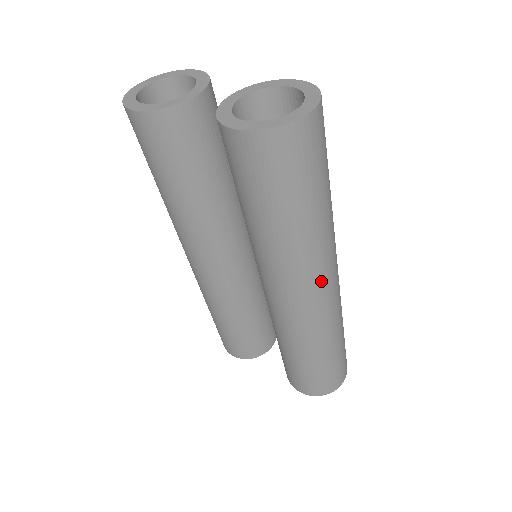
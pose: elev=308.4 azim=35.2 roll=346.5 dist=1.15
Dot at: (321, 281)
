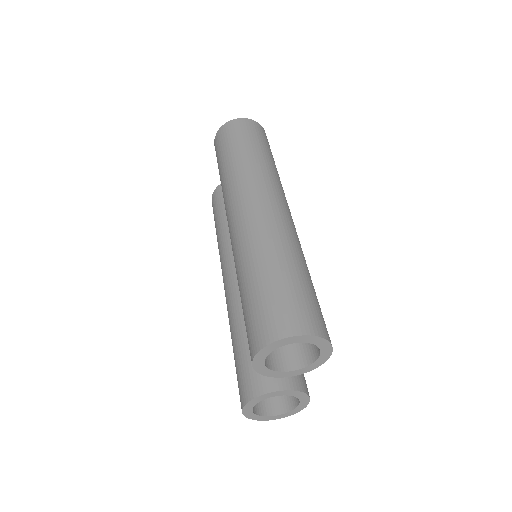
Dot at: (250, 194)
